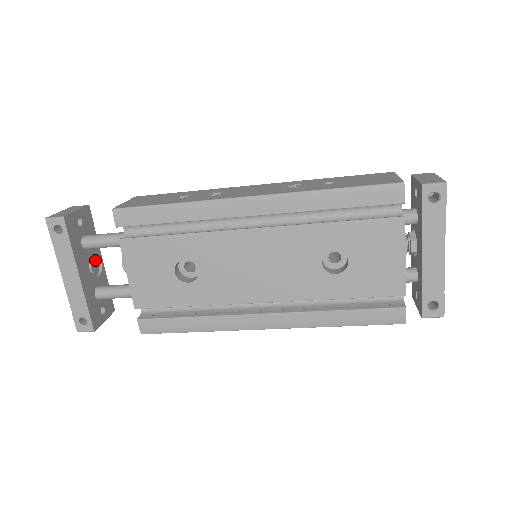
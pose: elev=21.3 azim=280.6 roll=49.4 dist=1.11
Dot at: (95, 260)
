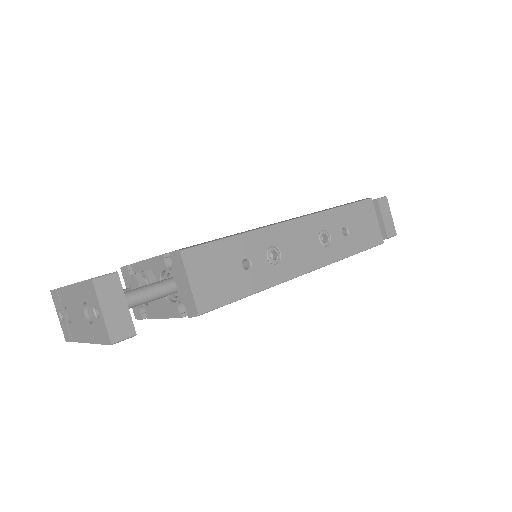
Dot at: occluded
